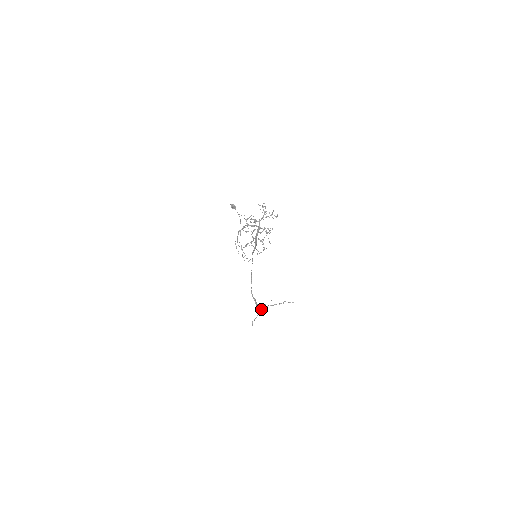
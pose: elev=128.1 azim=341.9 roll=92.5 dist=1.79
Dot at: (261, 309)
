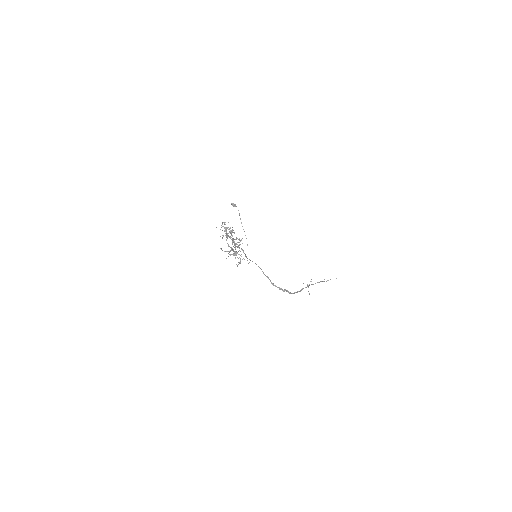
Dot at: (299, 291)
